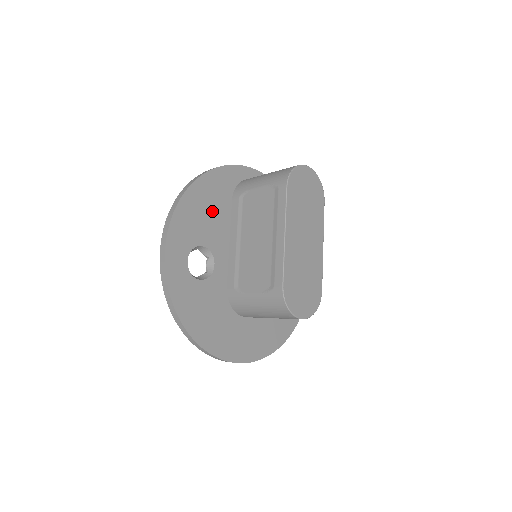
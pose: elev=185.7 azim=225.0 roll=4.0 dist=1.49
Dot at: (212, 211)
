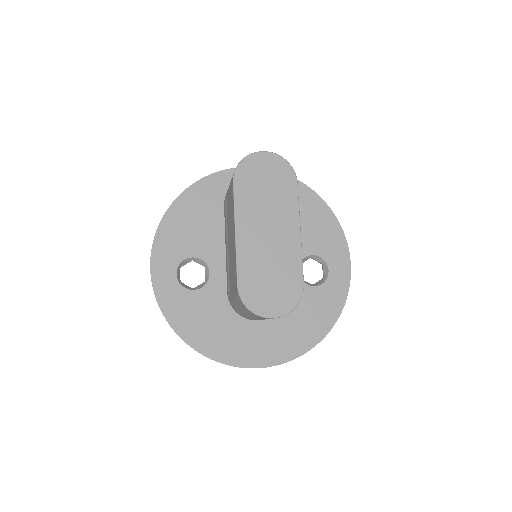
Dot at: (201, 222)
